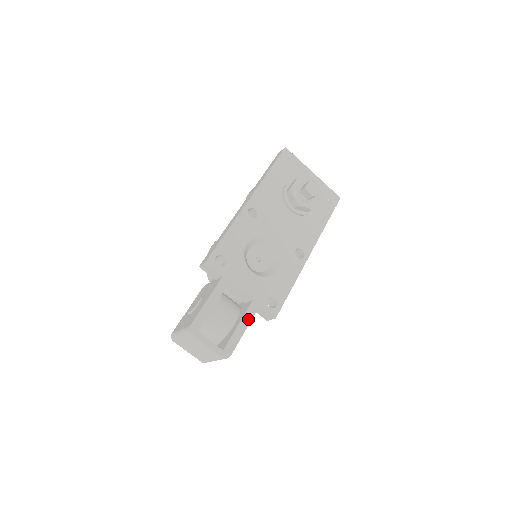
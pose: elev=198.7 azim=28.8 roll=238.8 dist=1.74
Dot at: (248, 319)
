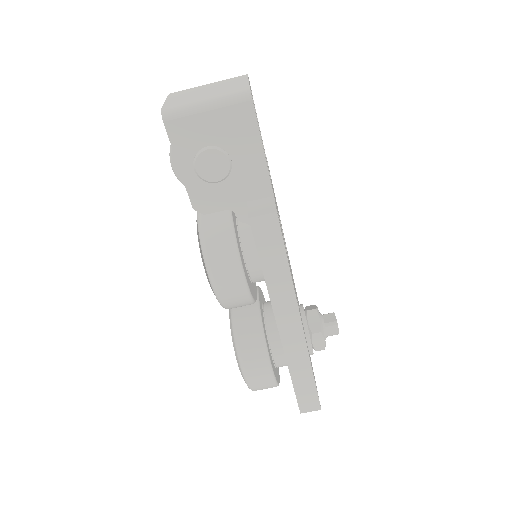
Dot at: occluded
